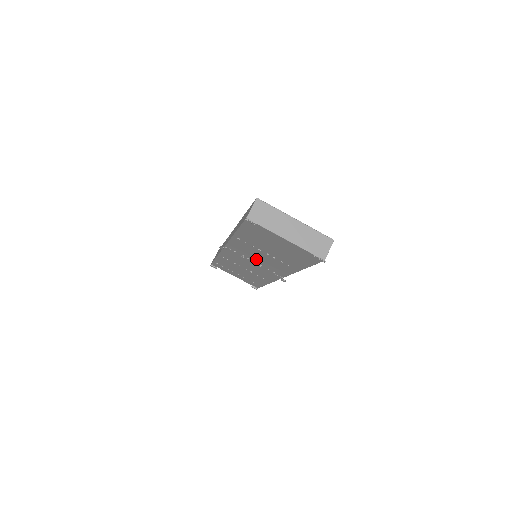
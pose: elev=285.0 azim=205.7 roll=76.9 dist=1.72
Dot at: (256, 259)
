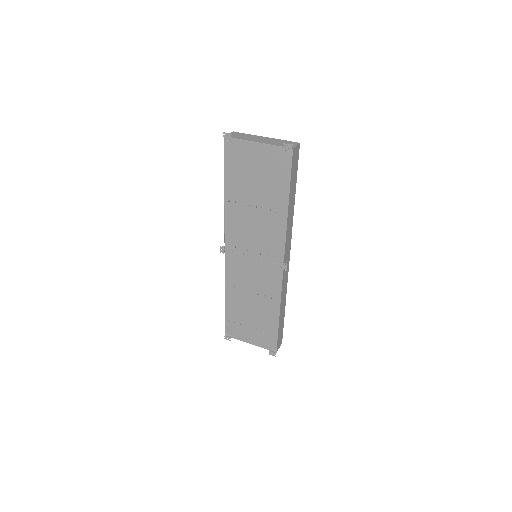
Dot at: (252, 241)
